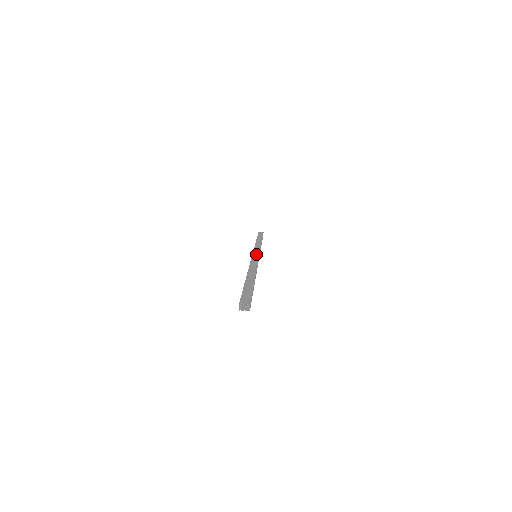
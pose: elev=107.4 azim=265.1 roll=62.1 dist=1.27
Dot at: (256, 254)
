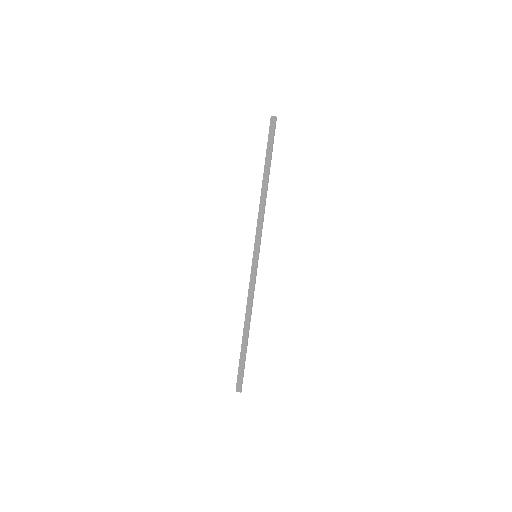
Dot at: (257, 253)
